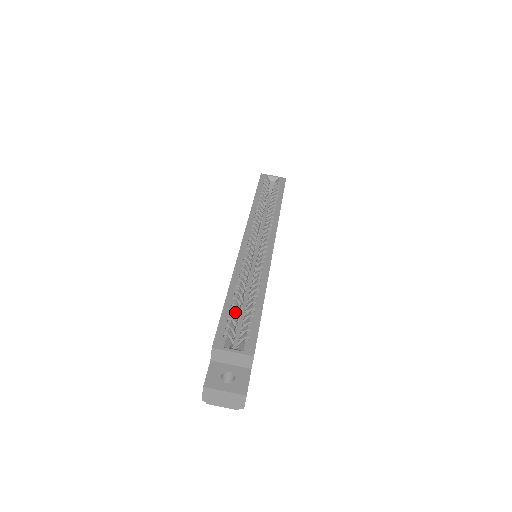
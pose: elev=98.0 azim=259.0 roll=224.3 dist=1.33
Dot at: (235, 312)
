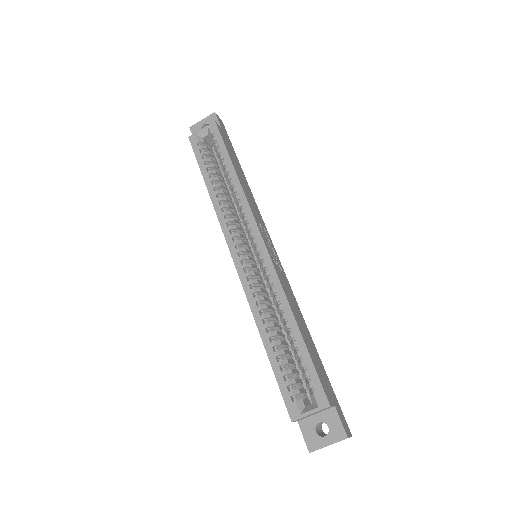
Dot at: (284, 363)
